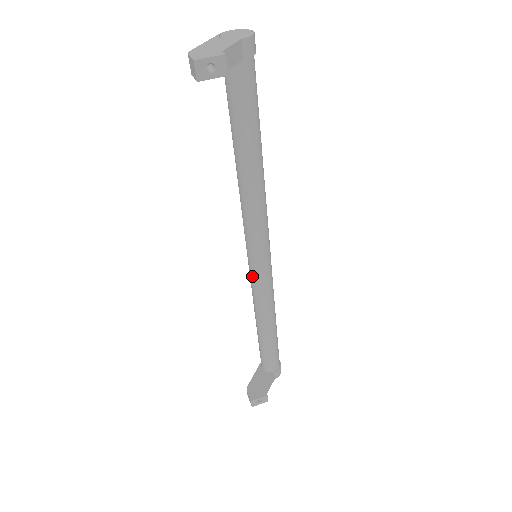
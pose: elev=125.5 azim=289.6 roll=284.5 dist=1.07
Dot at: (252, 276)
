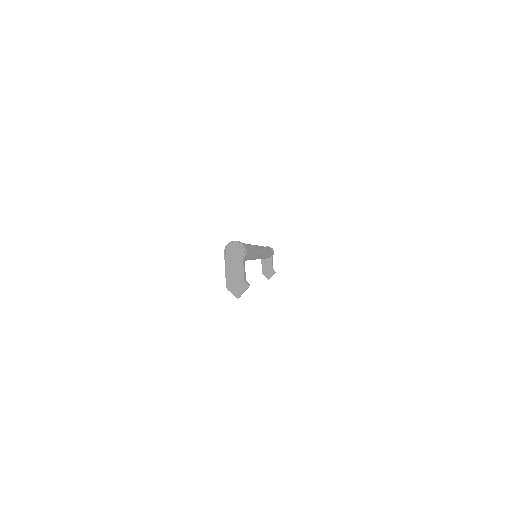
Dot at: occluded
